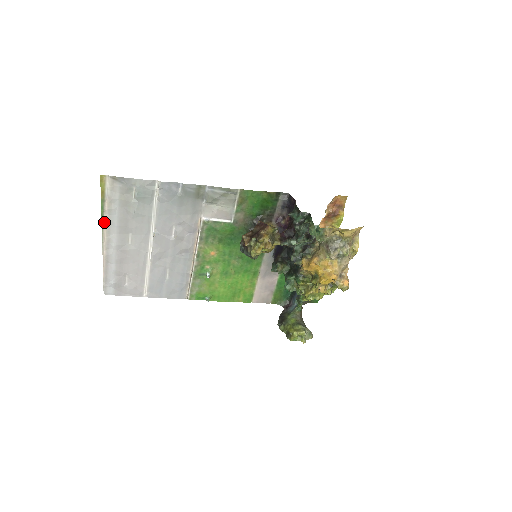
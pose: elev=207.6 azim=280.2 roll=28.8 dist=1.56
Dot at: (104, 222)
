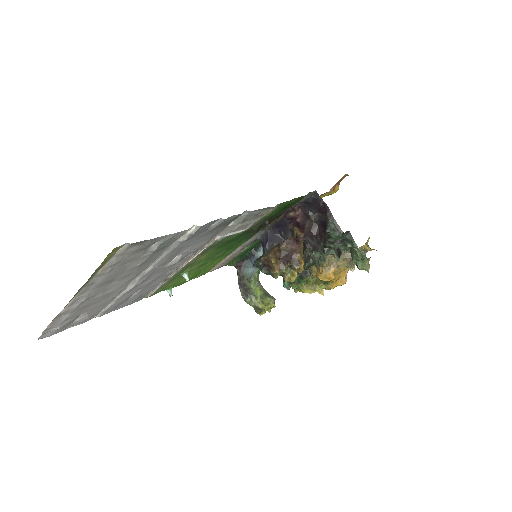
Dot at: (83, 287)
